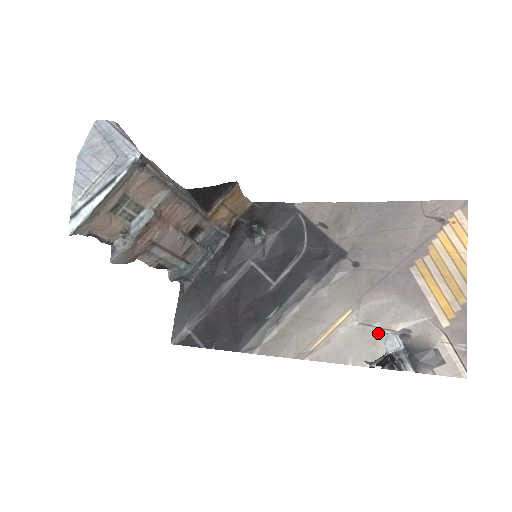
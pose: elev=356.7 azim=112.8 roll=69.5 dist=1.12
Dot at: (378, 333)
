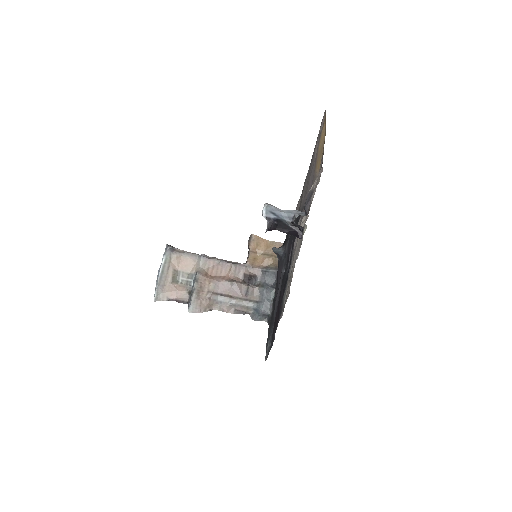
Dot at: (304, 224)
